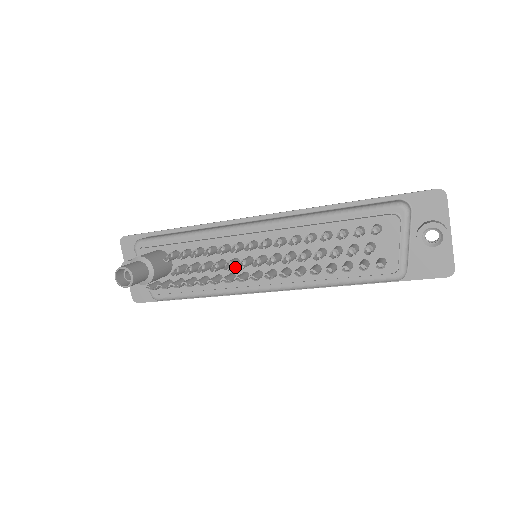
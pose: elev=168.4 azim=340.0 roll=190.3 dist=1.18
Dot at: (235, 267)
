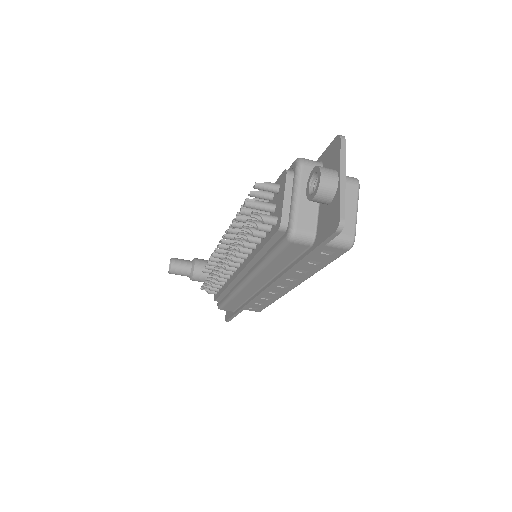
Dot at: occluded
